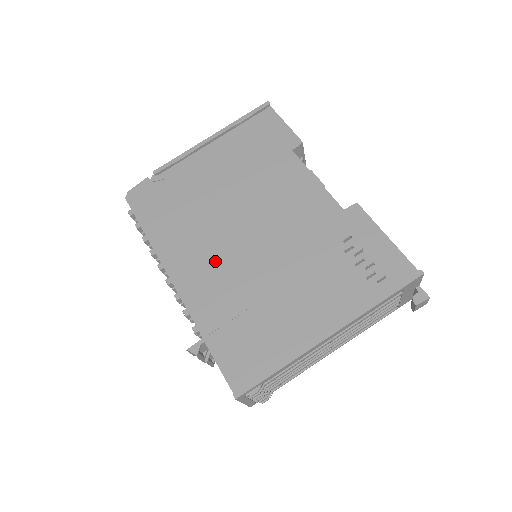
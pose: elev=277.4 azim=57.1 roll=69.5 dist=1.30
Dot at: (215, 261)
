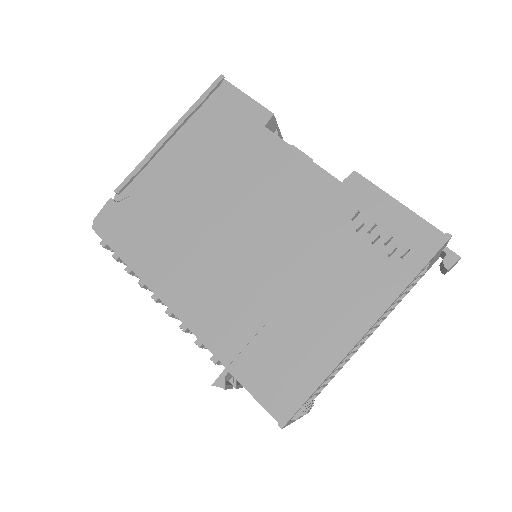
Dot at: (214, 277)
